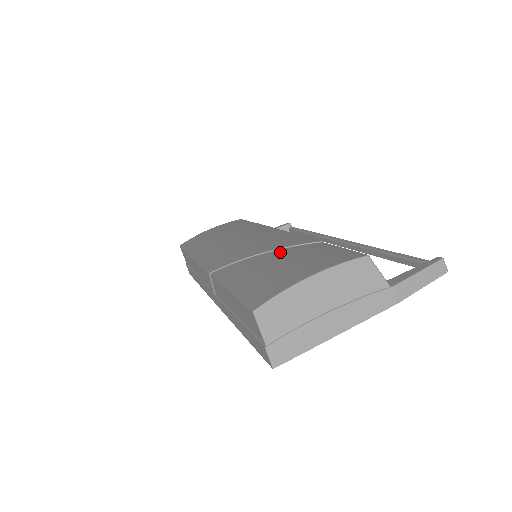
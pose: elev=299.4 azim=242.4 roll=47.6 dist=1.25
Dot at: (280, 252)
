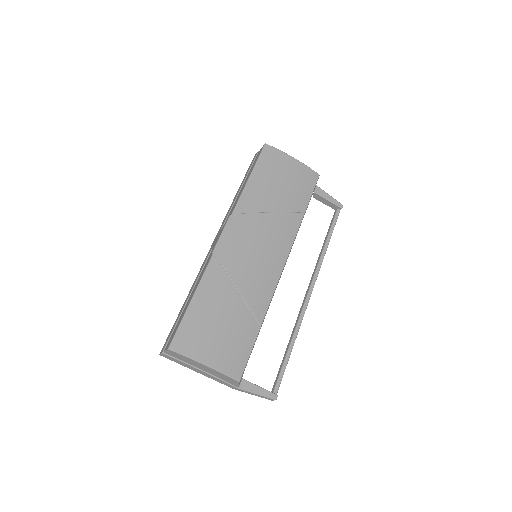
Dot at: (239, 306)
